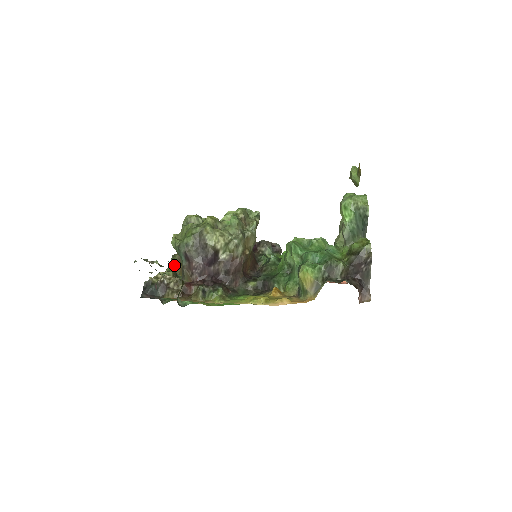
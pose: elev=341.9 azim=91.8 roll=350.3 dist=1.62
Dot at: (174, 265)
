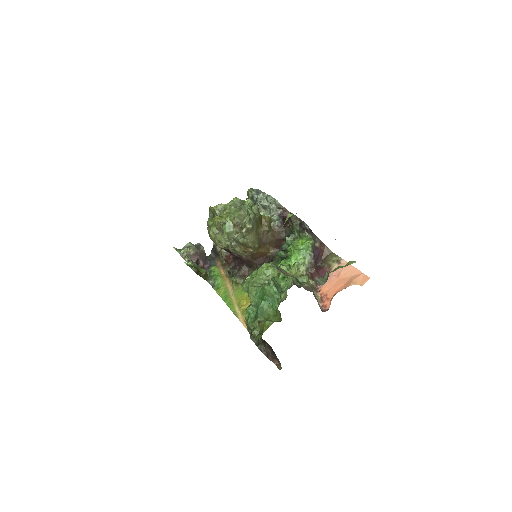
Dot at: occluded
